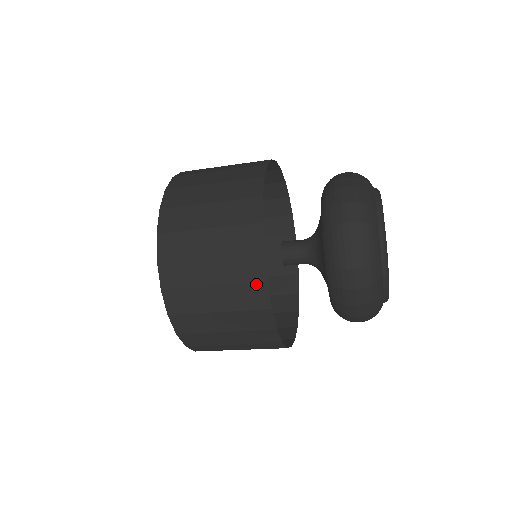
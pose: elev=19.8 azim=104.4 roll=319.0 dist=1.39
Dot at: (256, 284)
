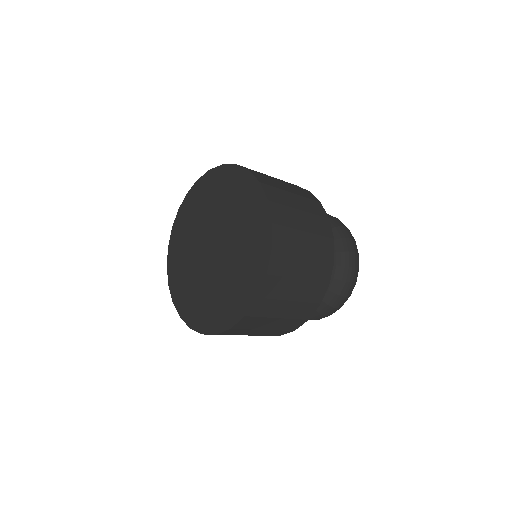
Dot at: (324, 218)
